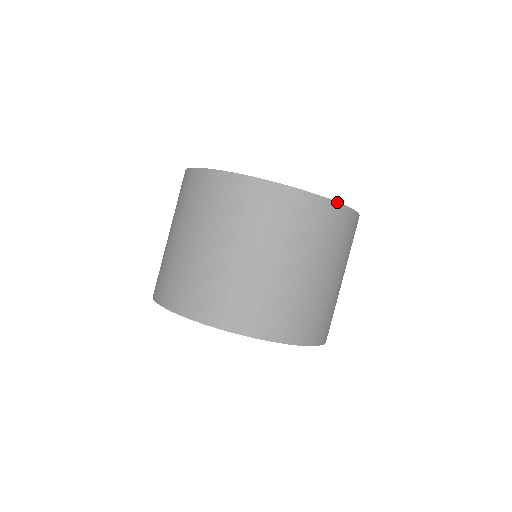
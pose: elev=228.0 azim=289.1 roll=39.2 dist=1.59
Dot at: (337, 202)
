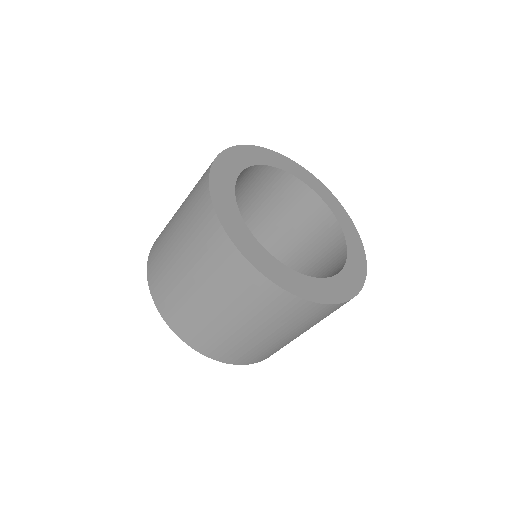
Dot at: (338, 304)
